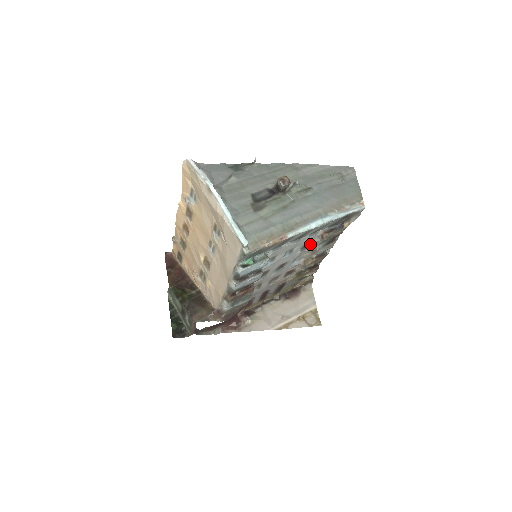
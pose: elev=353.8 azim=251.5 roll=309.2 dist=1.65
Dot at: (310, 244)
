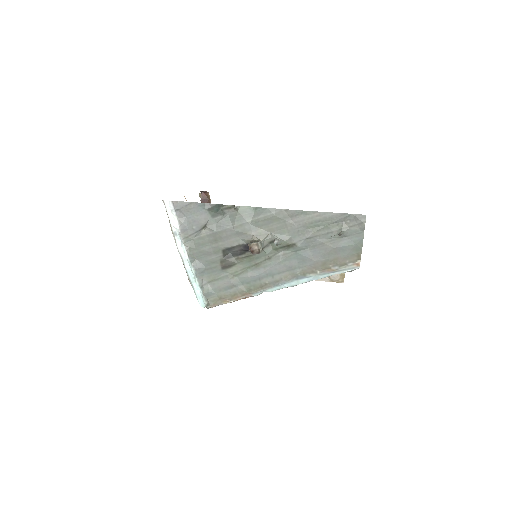
Dot at: occluded
